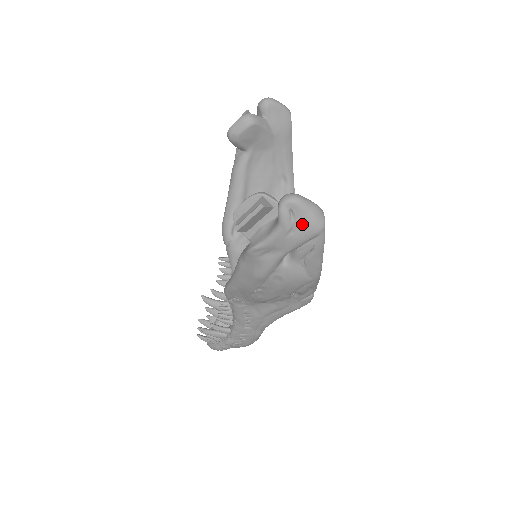
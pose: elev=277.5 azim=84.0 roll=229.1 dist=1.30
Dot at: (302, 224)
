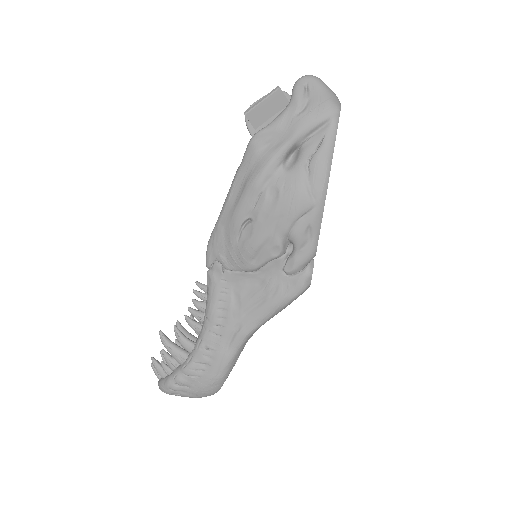
Dot at: (315, 101)
